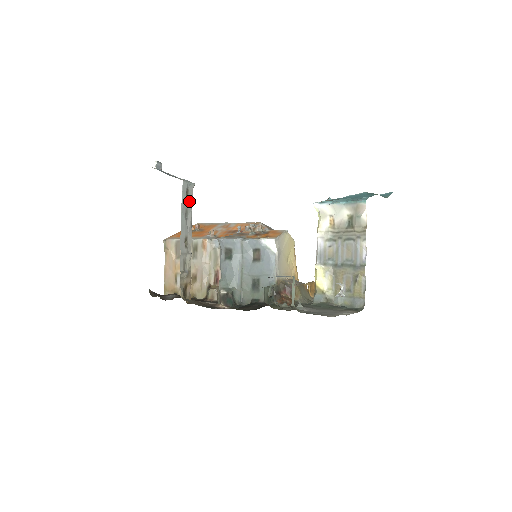
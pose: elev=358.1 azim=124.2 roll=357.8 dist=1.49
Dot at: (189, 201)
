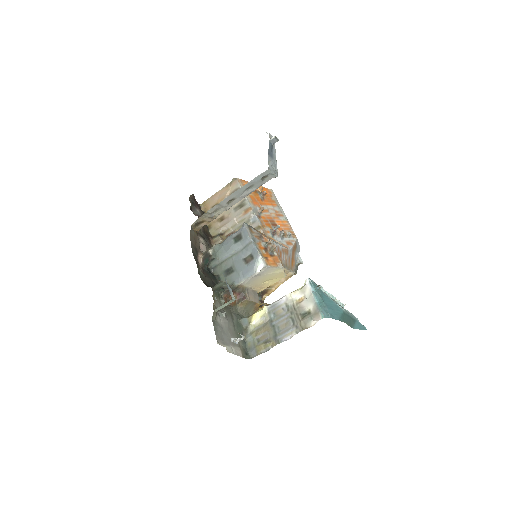
Dot at: (261, 182)
